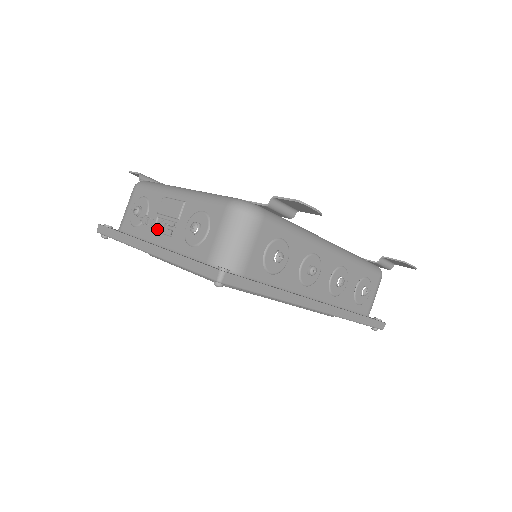
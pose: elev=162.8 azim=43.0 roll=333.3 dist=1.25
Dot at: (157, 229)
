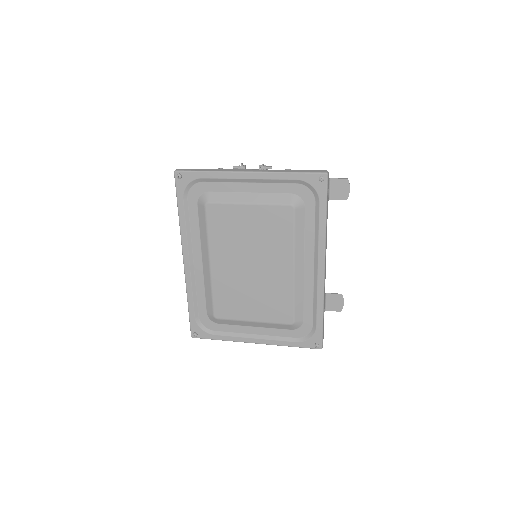
Dot at: occluded
